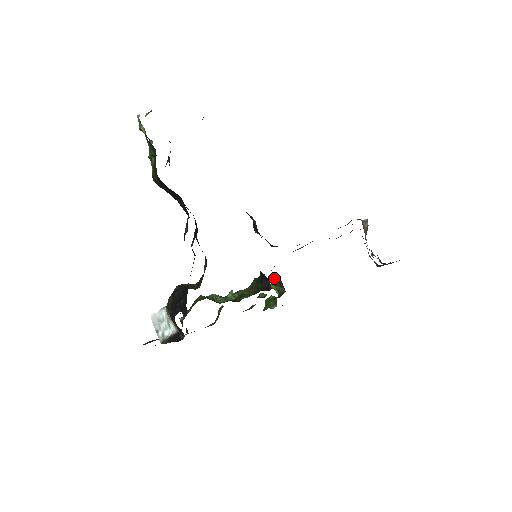
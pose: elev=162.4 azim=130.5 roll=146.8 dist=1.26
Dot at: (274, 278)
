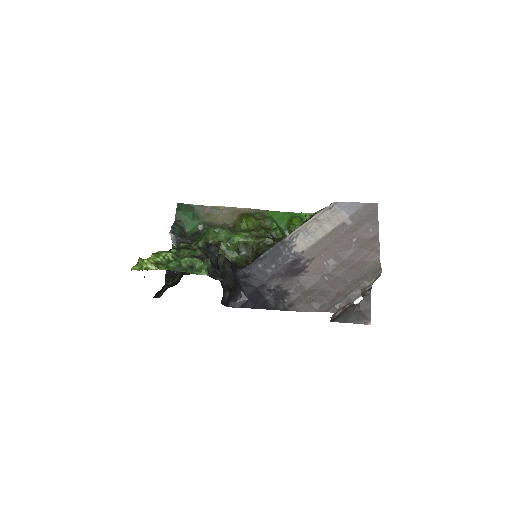
Dot at: occluded
